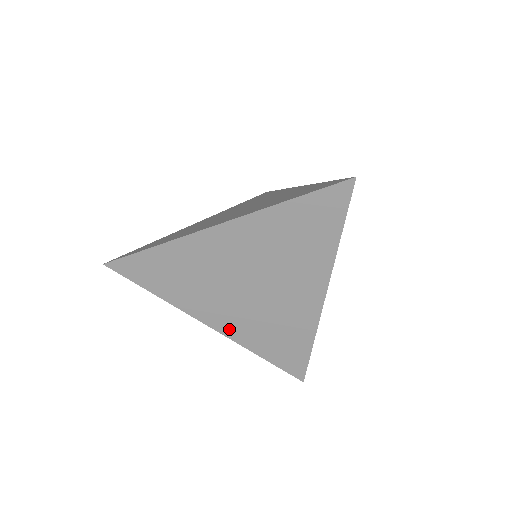
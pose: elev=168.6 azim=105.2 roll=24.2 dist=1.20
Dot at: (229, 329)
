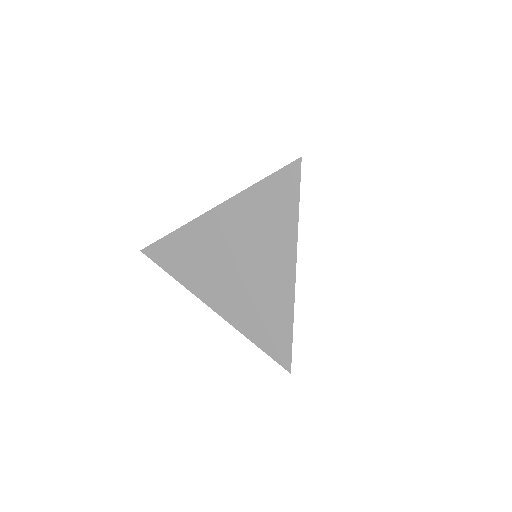
Dot at: (225, 310)
